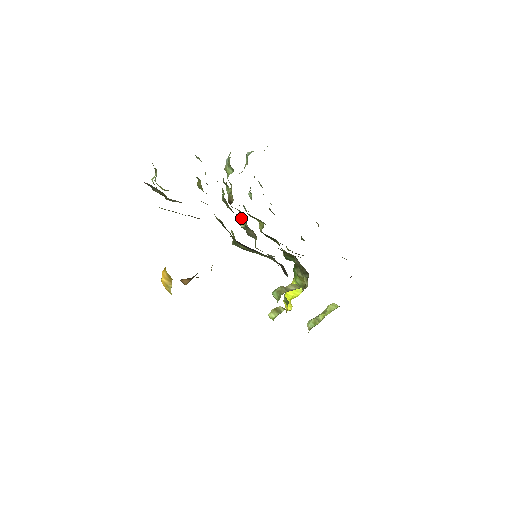
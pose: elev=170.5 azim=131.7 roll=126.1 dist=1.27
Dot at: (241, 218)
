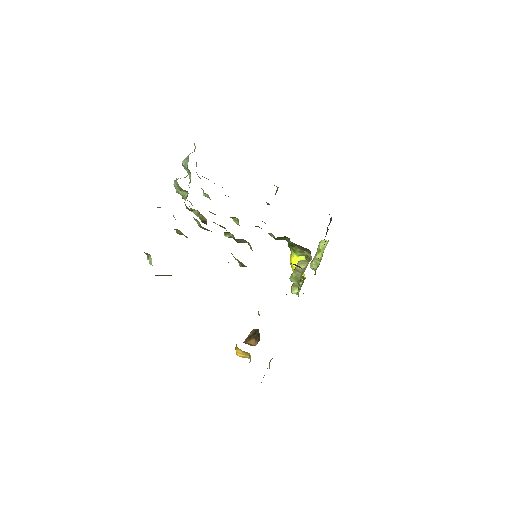
Dot at: occluded
